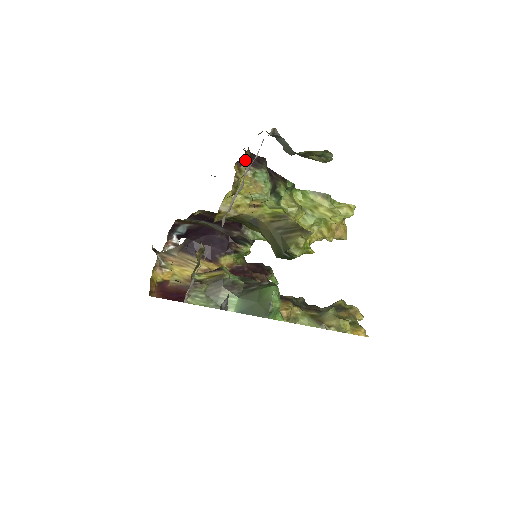
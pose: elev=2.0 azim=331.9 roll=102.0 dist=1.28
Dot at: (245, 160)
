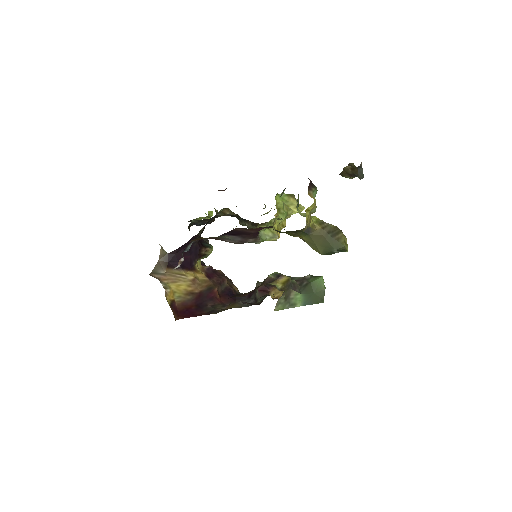
Dot at: occluded
